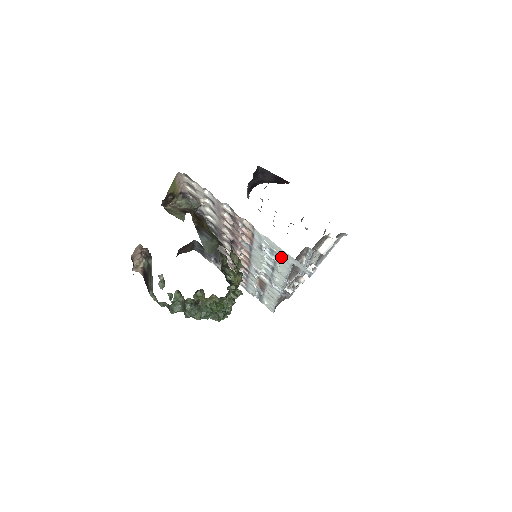
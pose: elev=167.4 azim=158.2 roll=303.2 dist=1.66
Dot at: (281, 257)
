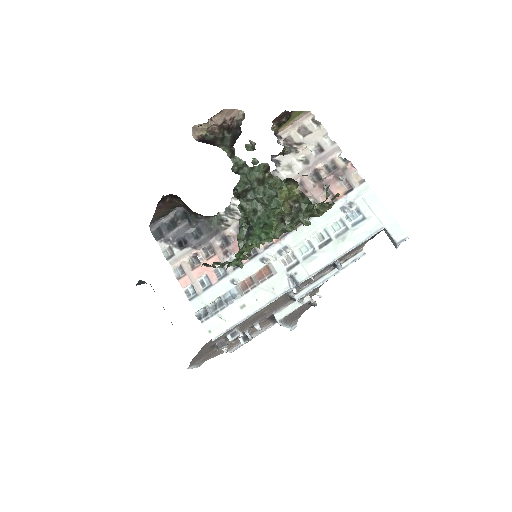
Dot at: (372, 219)
